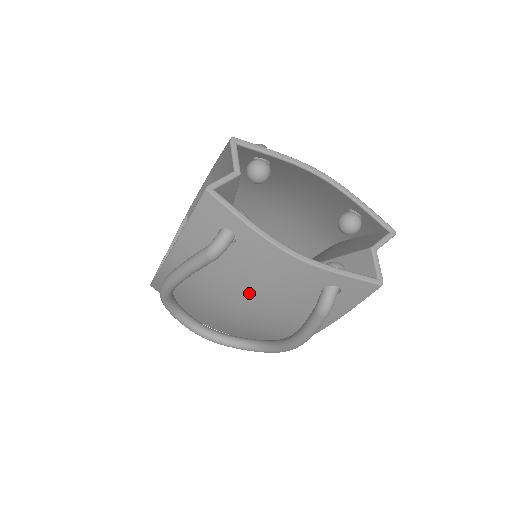
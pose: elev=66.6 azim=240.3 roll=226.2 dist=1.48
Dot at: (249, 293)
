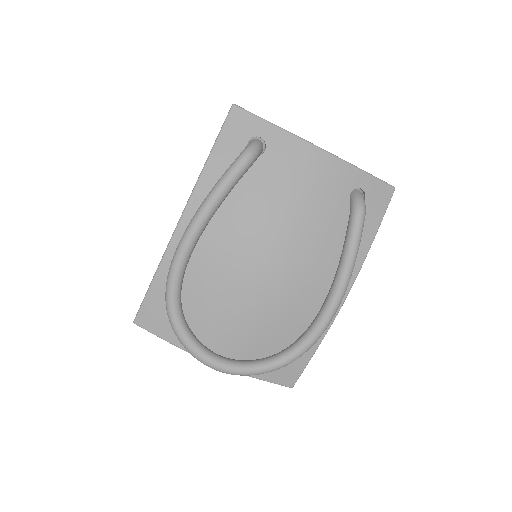
Dot at: (283, 215)
